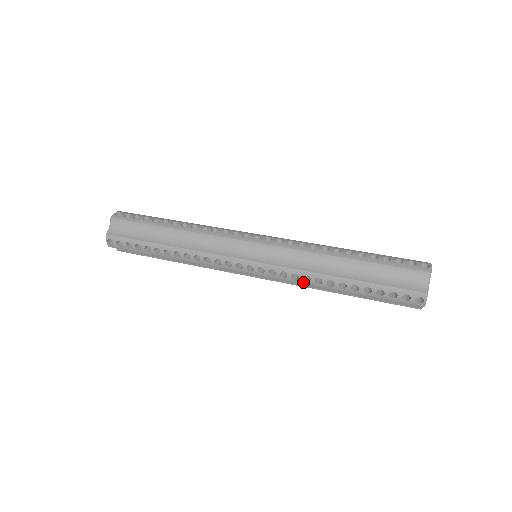
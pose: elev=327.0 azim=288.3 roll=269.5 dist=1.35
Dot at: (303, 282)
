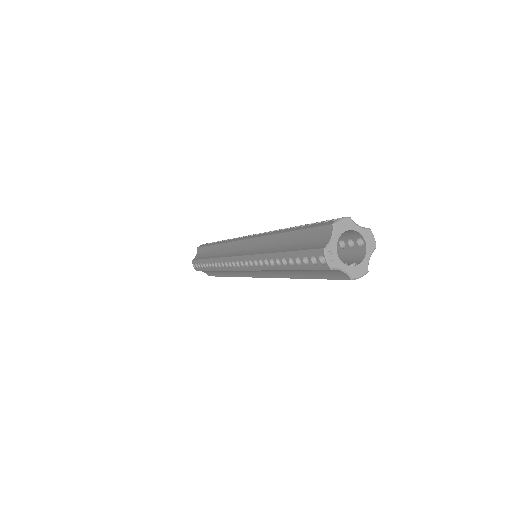
Dot at: (262, 267)
